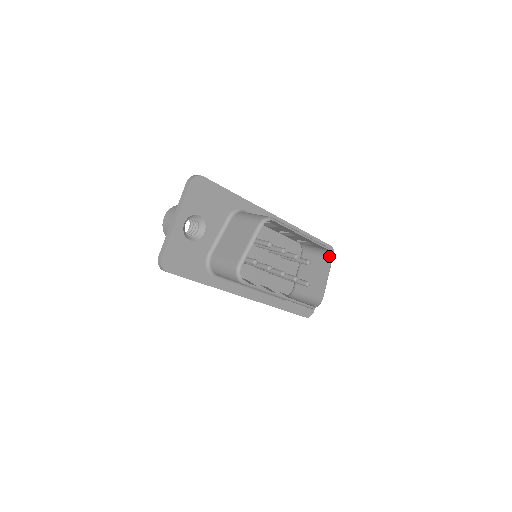
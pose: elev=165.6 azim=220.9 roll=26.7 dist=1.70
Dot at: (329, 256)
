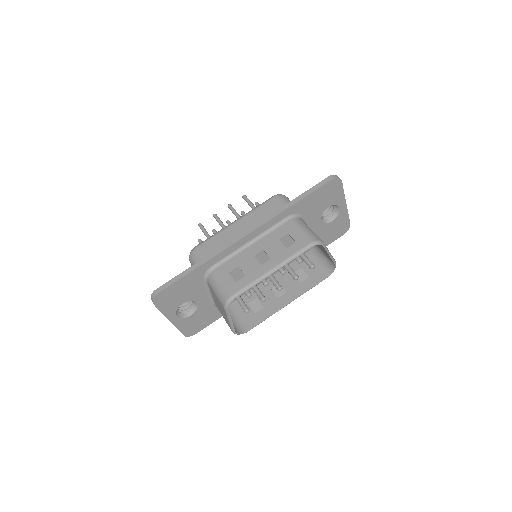
Dot at: (318, 243)
